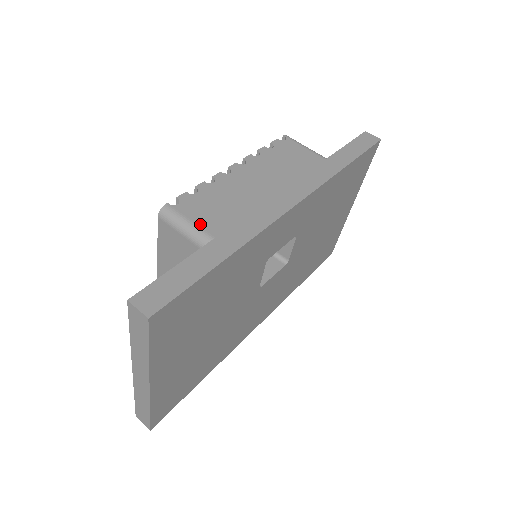
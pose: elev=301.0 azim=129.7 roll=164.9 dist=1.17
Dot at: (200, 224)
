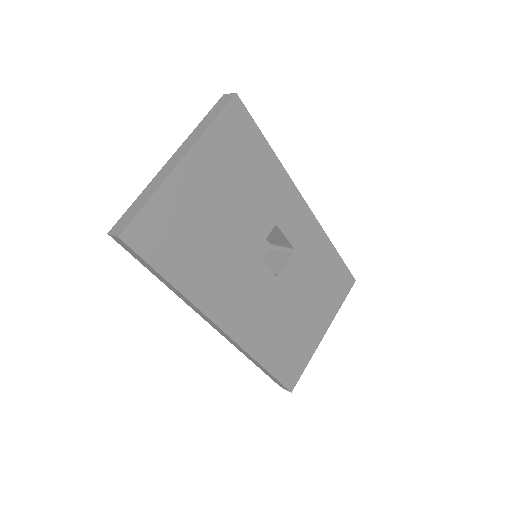
Dot at: occluded
